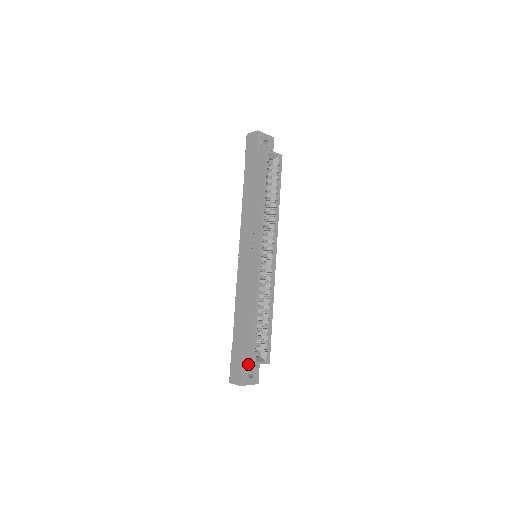
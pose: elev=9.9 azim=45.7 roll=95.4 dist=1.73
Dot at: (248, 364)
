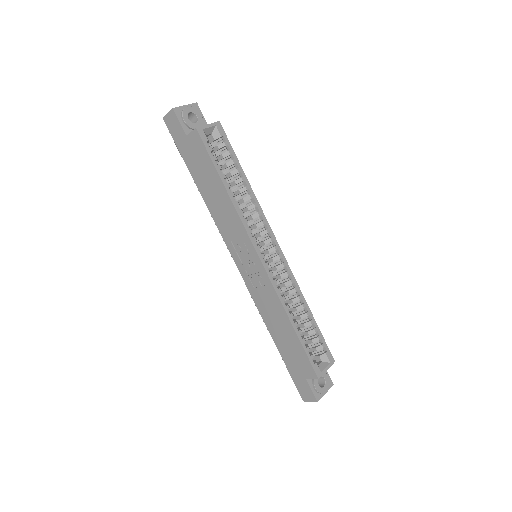
Dot at: occluded
